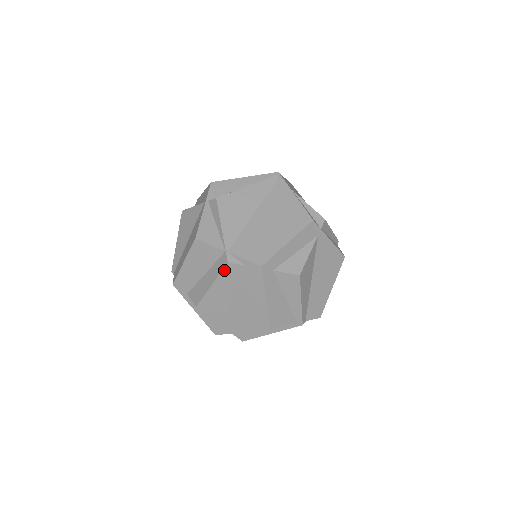
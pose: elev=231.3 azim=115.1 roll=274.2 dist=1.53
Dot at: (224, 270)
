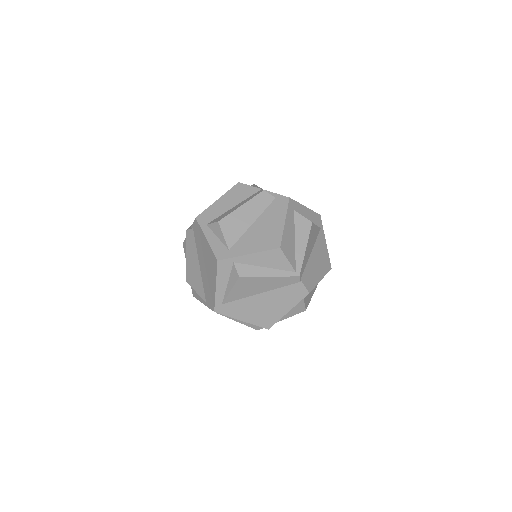
Dot at: (258, 196)
